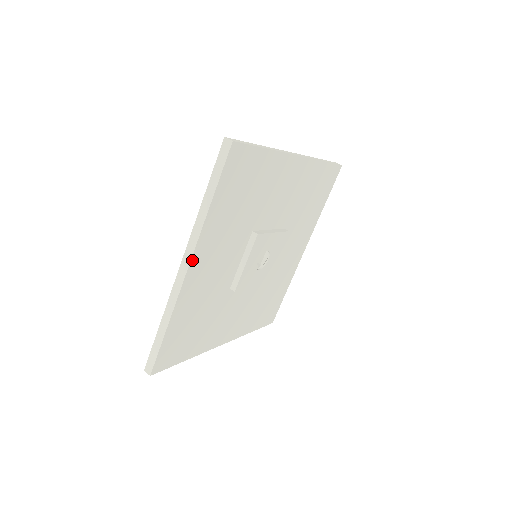
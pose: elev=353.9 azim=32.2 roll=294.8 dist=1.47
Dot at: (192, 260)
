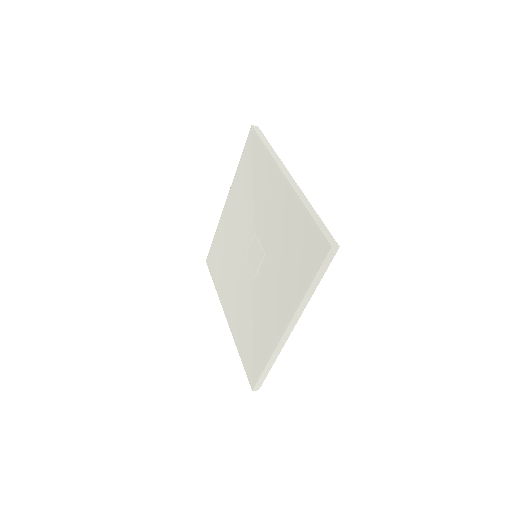
Dot at: (288, 174)
